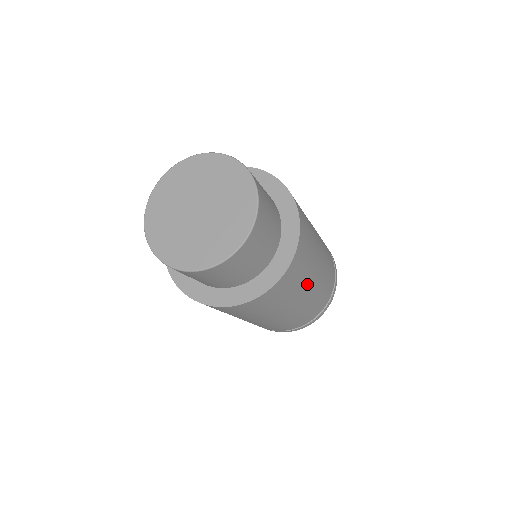
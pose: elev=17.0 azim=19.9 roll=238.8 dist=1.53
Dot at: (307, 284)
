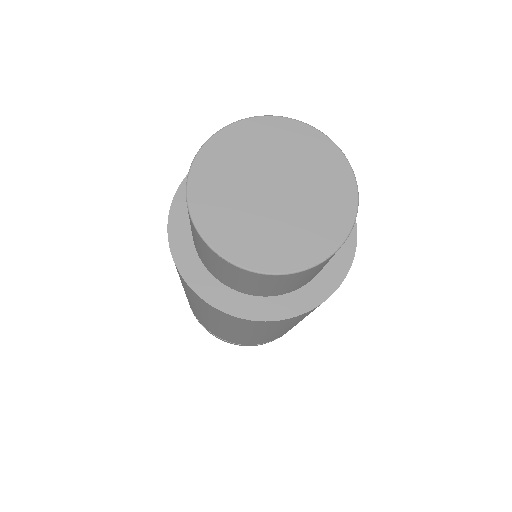
Dot at: (296, 323)
